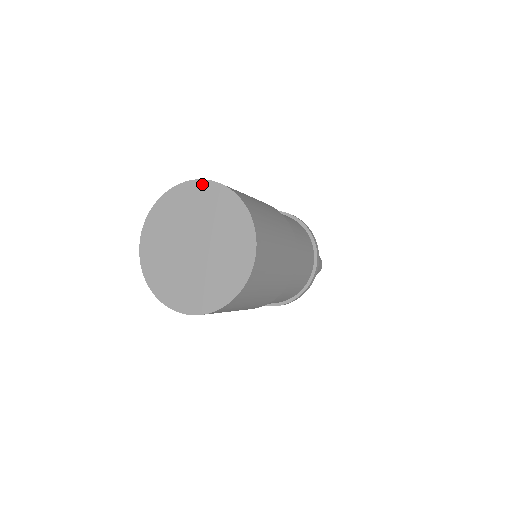
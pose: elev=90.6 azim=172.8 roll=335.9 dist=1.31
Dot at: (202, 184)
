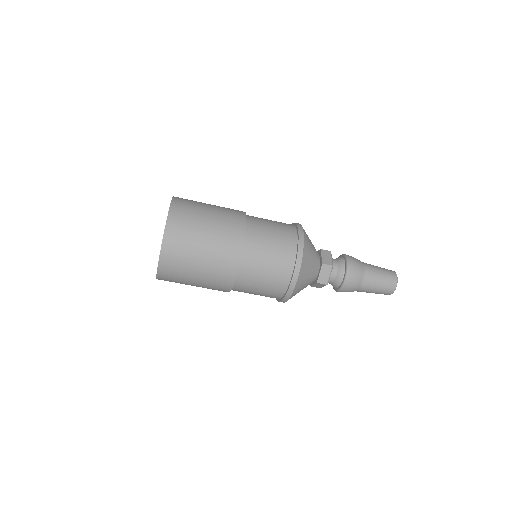
Dot at: occluded
